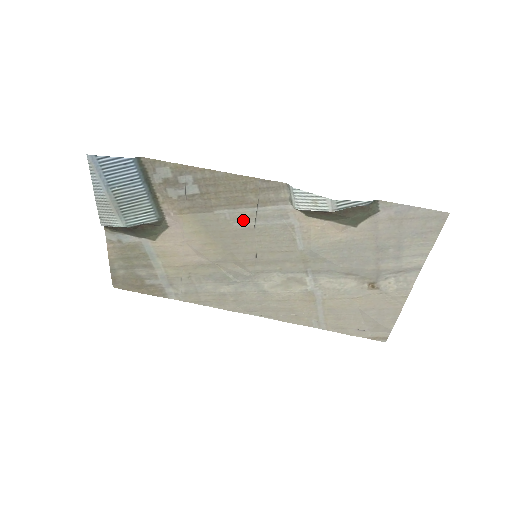
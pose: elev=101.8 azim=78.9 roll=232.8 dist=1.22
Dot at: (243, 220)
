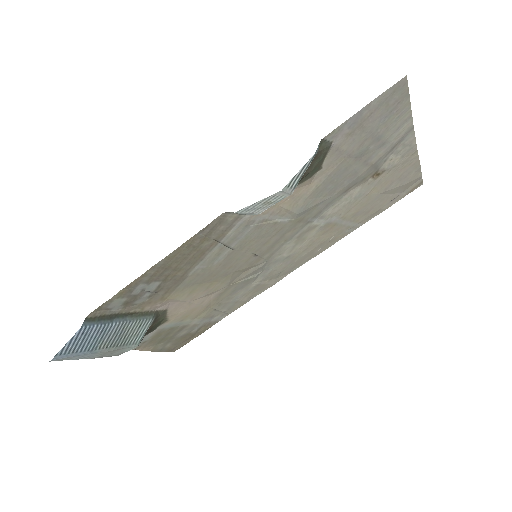
Dot at: (218, 256)
